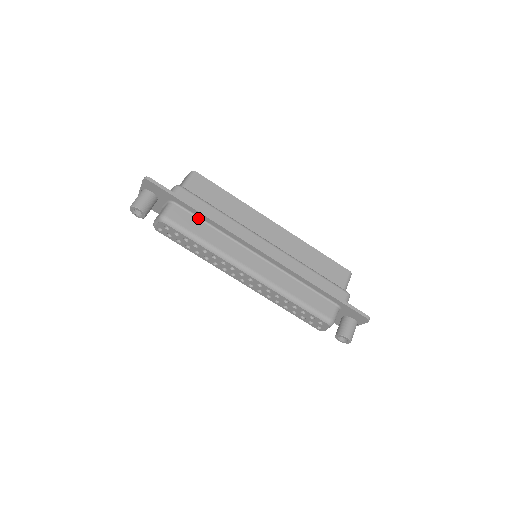
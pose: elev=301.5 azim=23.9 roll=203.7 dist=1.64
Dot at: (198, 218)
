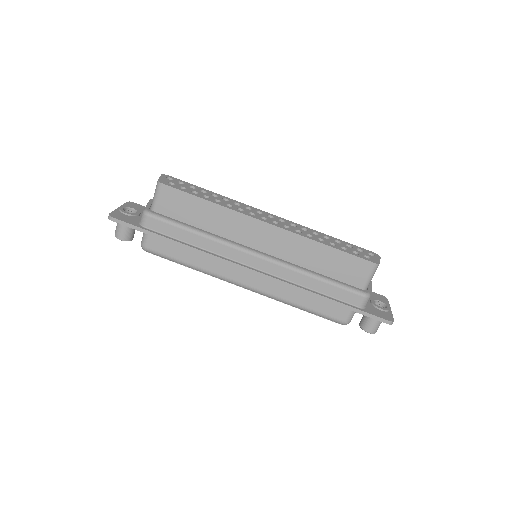
Dot at: occluded
